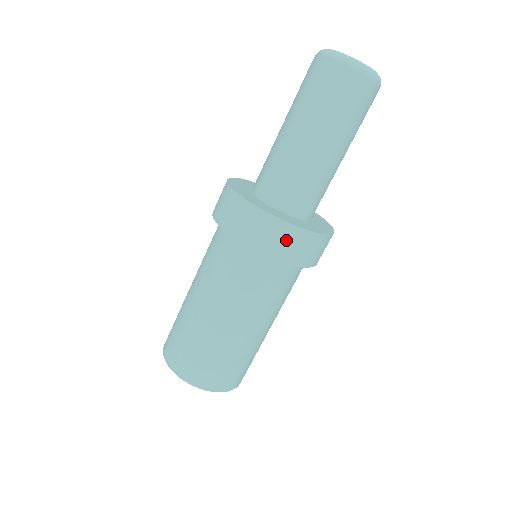
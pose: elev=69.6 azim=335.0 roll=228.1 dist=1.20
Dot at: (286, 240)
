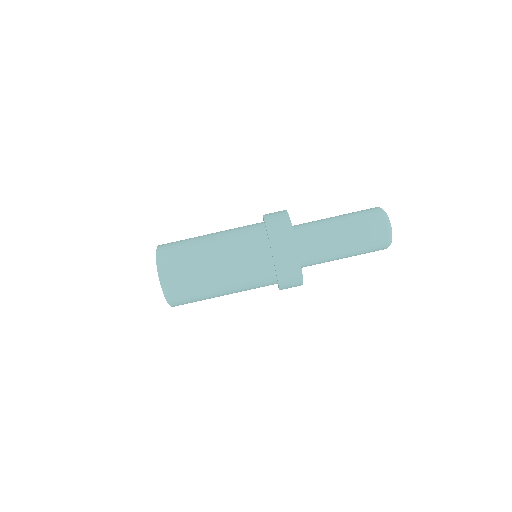
Dot at: (280, 222)
